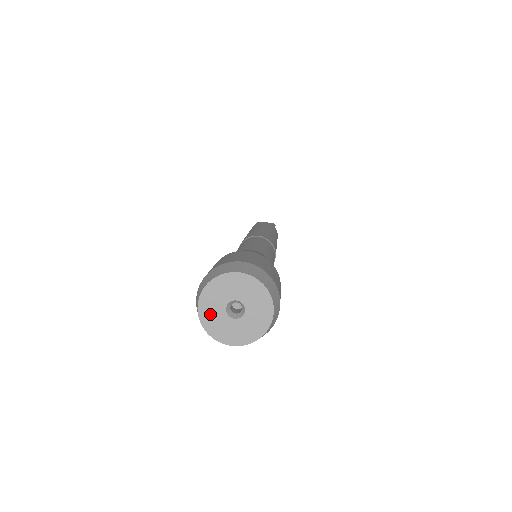
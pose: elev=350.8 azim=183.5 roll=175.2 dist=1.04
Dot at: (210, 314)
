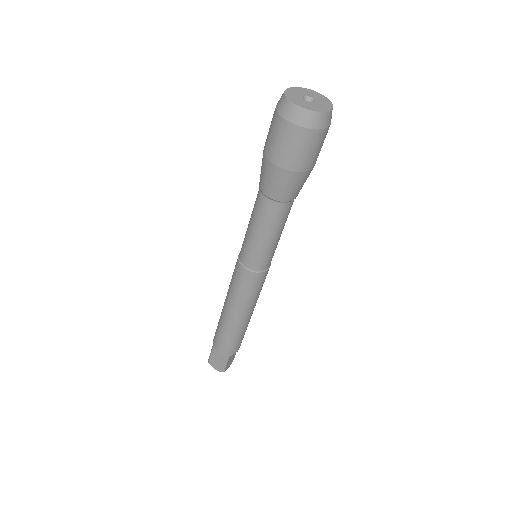
Dot at: (293, 93)
